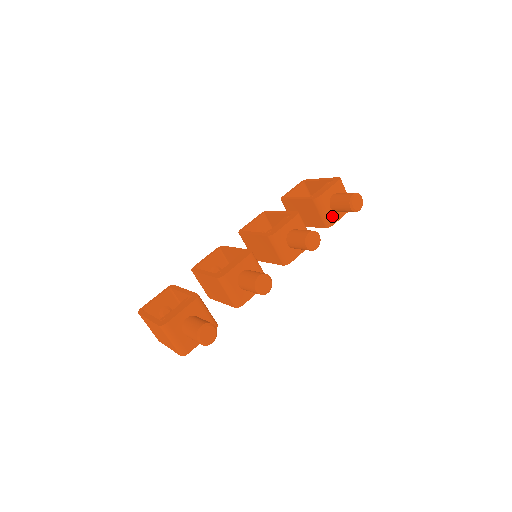
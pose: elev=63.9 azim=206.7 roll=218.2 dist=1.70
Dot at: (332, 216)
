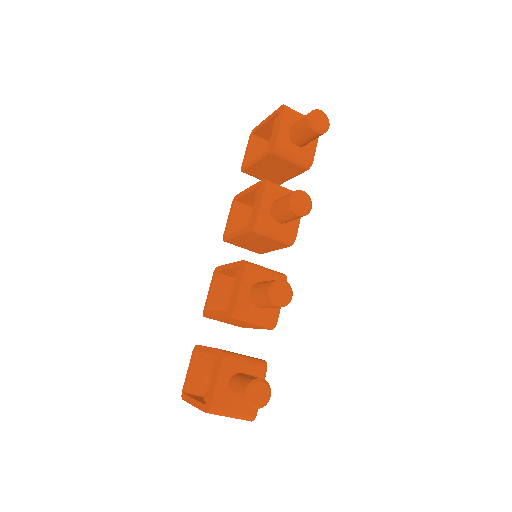
Dot at: (305, 153)
